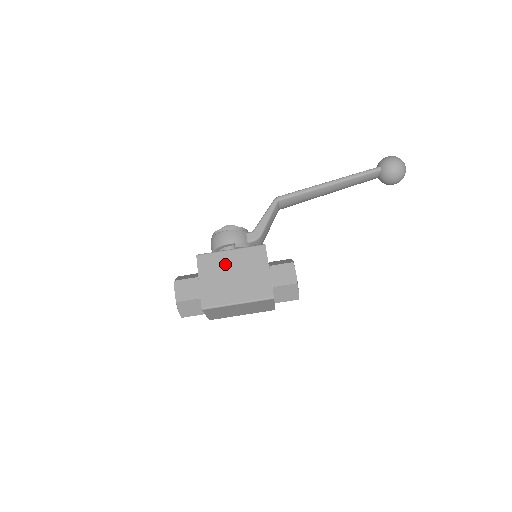
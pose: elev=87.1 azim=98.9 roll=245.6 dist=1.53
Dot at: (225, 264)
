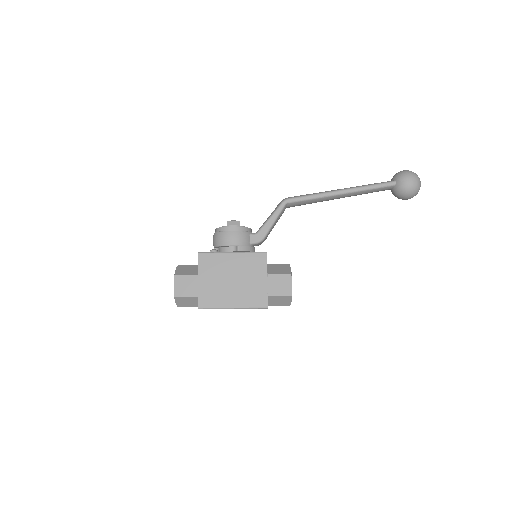
Dot at: (225, 267)
